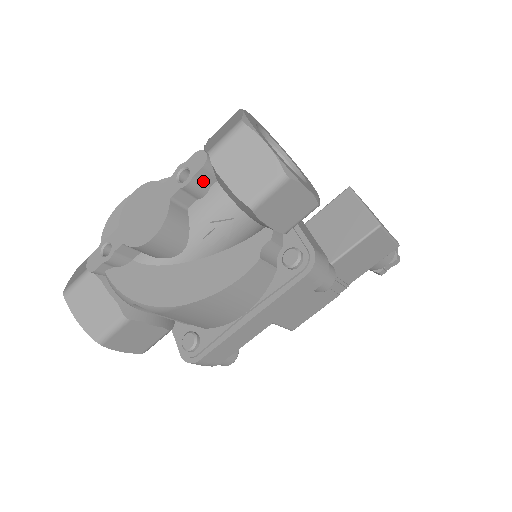
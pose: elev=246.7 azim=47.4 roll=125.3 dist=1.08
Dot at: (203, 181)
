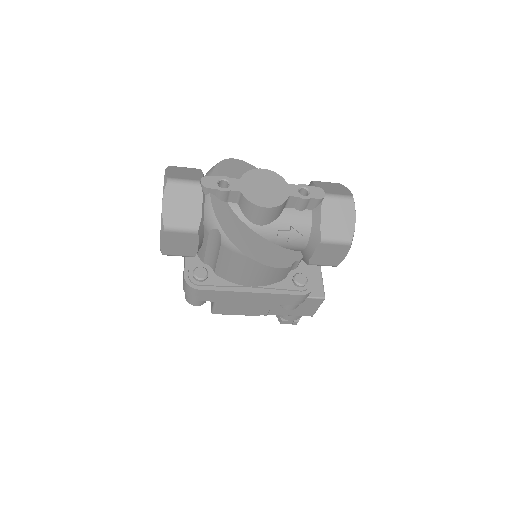
Dot at: (309, 204)
